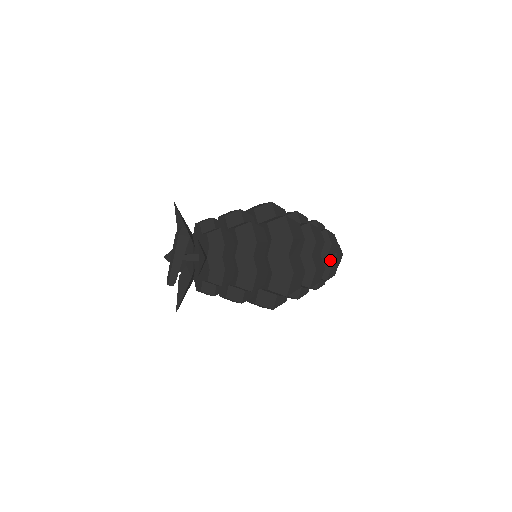
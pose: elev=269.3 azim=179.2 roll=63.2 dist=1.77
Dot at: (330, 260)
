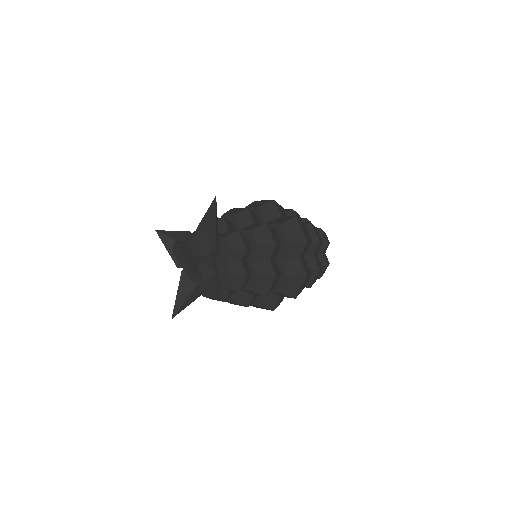
Dot at: occluded
